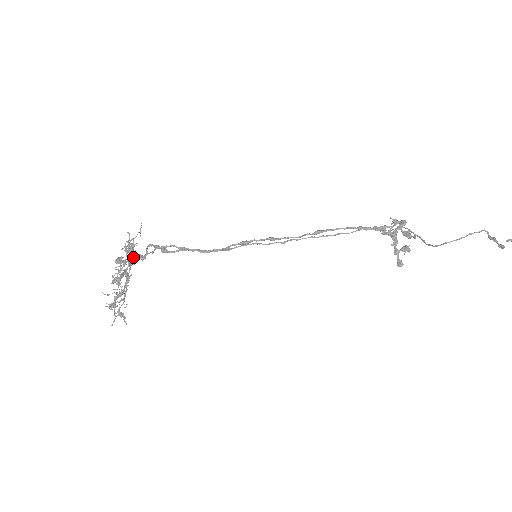
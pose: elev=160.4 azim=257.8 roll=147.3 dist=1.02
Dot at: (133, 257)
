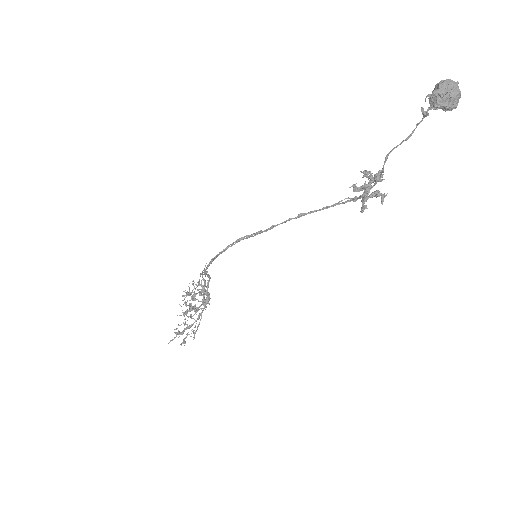
Dot at: (195, 288)
